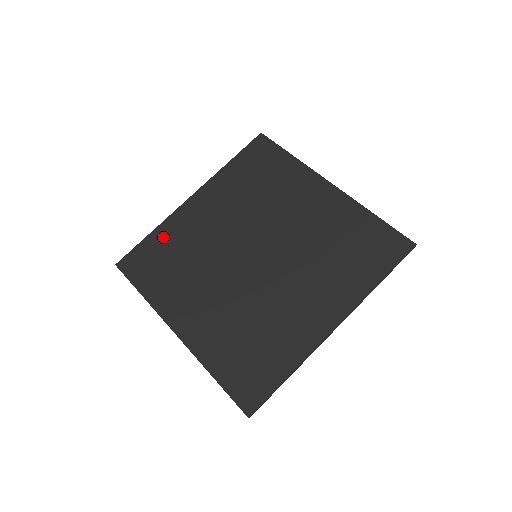
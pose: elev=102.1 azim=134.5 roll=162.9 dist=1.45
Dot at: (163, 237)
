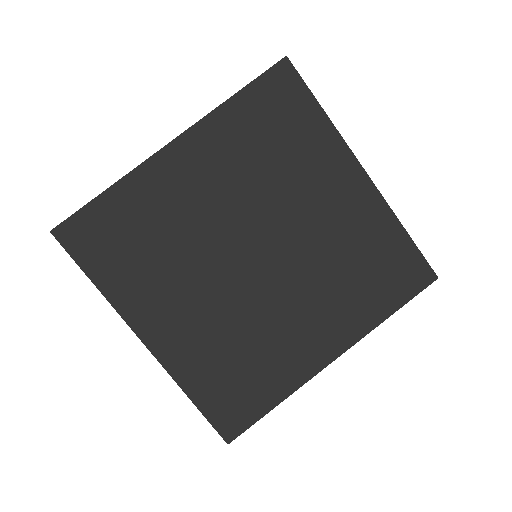
Dot at: (126, 202)
